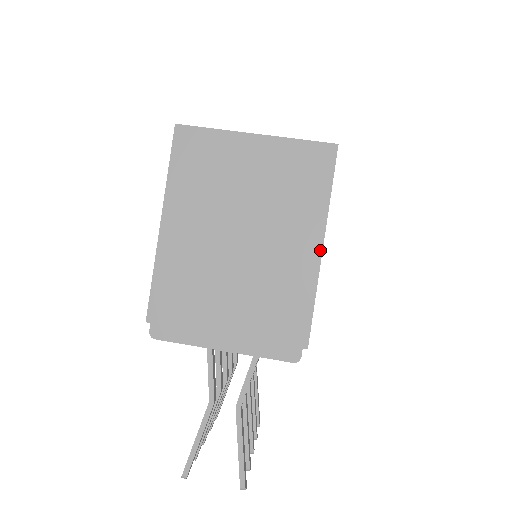
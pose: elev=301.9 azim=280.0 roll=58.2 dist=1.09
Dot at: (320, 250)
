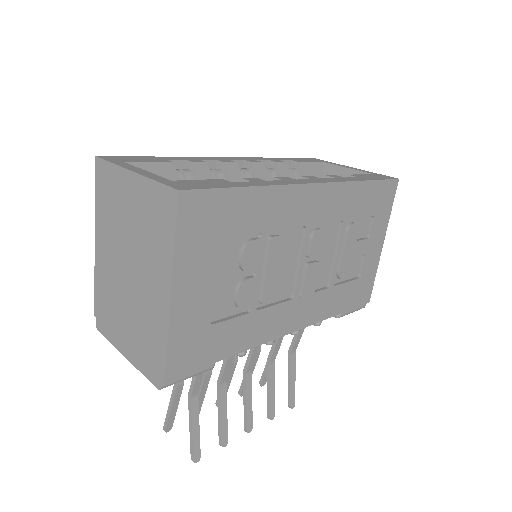
Dot at: (169, 297)
